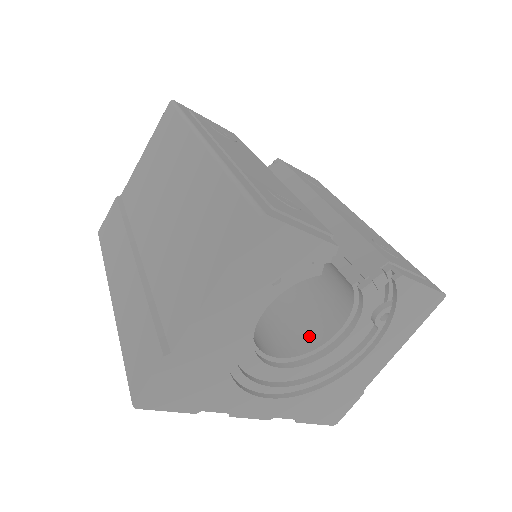
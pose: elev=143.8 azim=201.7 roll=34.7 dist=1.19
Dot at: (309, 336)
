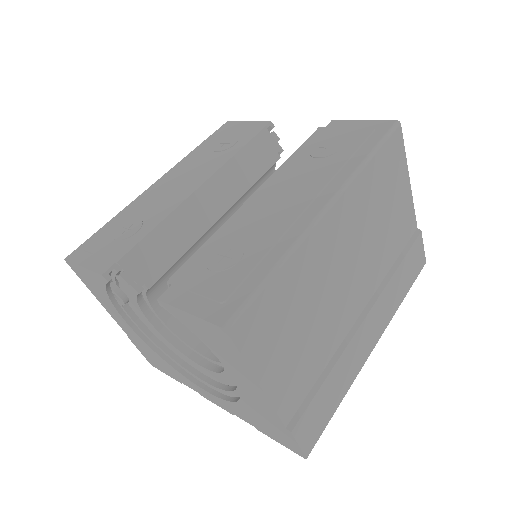
Dot at: occluded
